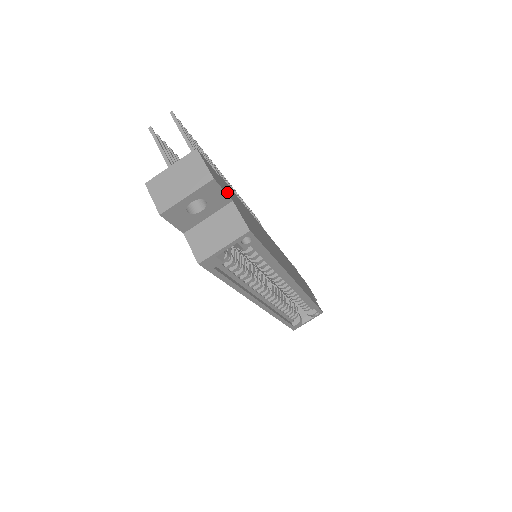
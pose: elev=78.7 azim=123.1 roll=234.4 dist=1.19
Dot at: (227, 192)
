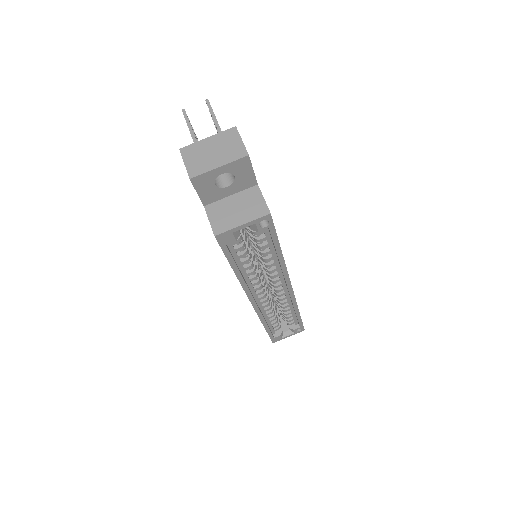
Dot at: occluded
